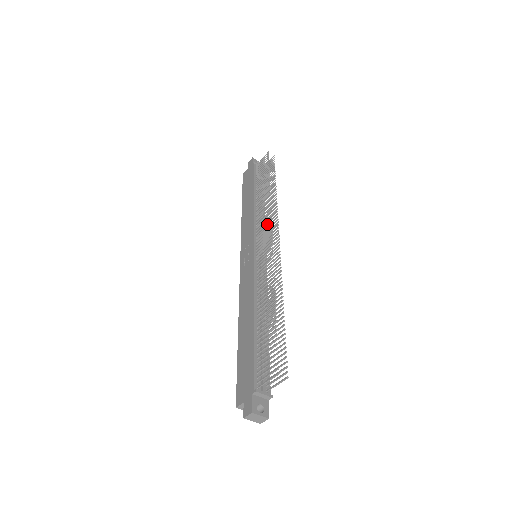
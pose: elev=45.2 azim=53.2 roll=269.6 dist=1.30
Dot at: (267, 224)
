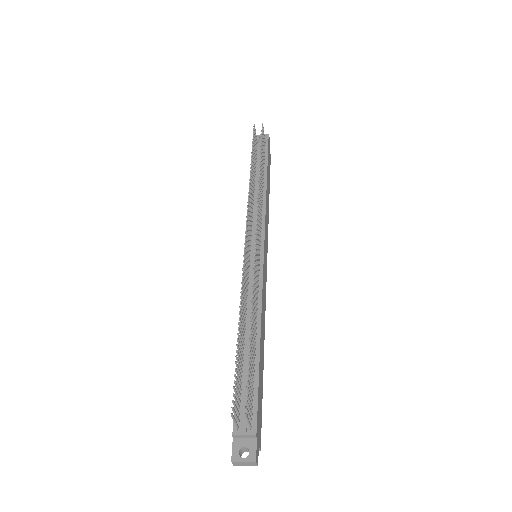
Dot at: (247, 218)
